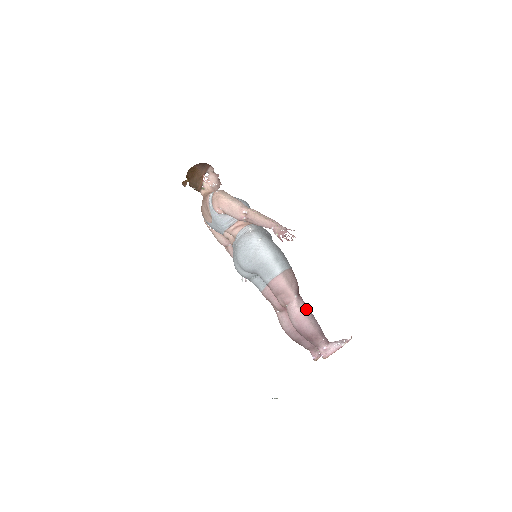
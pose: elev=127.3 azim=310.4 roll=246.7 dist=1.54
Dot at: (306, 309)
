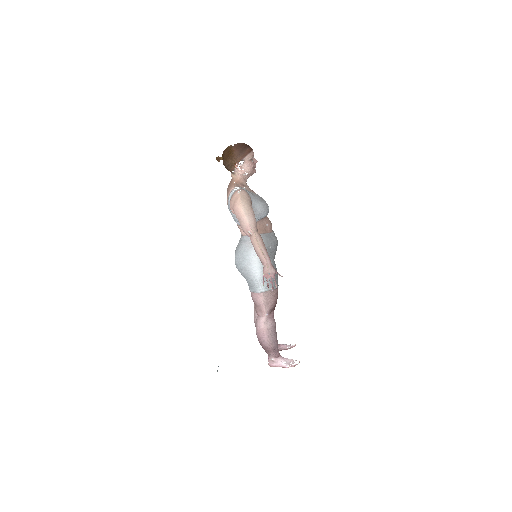
Dot at: (270, 328)
